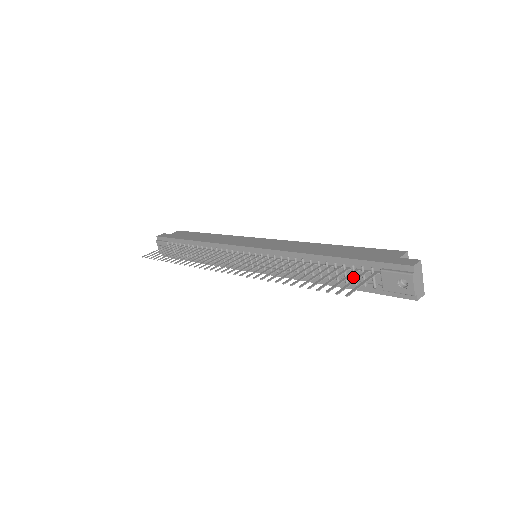
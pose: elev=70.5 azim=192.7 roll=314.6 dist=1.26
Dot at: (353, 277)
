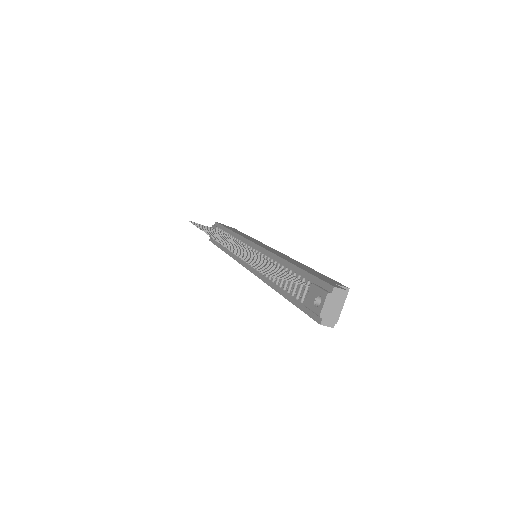
Dot at: (294, 287)
